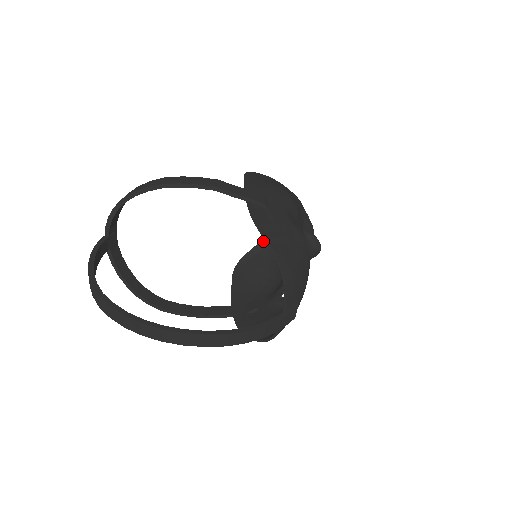
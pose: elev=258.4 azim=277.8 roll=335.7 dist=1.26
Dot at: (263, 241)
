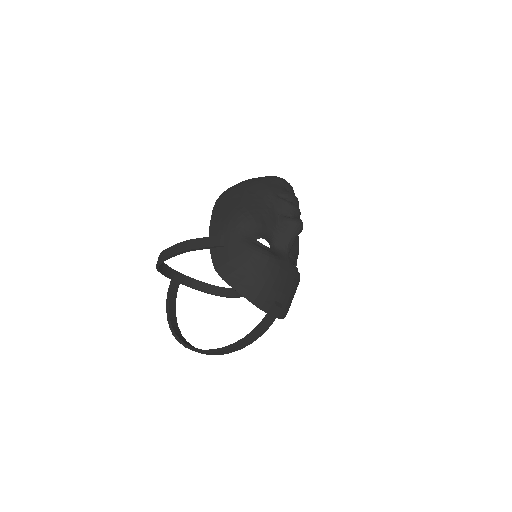
Dot at: occluded
